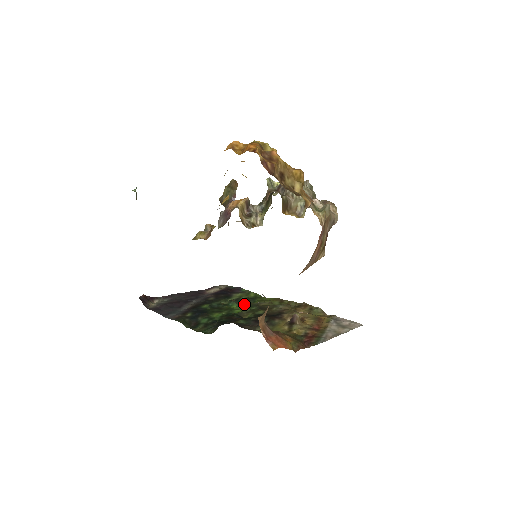
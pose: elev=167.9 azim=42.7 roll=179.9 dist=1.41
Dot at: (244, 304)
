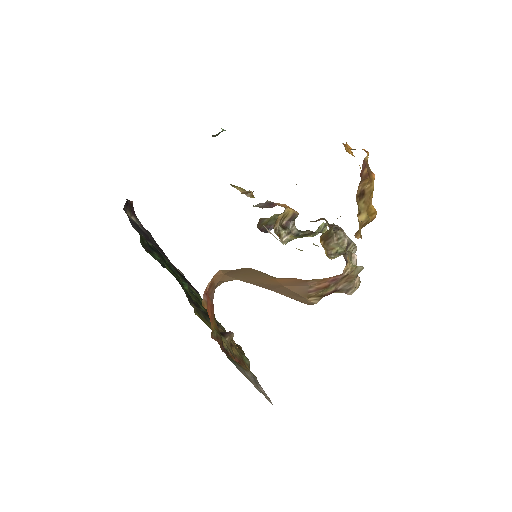
Dot at: occluded
